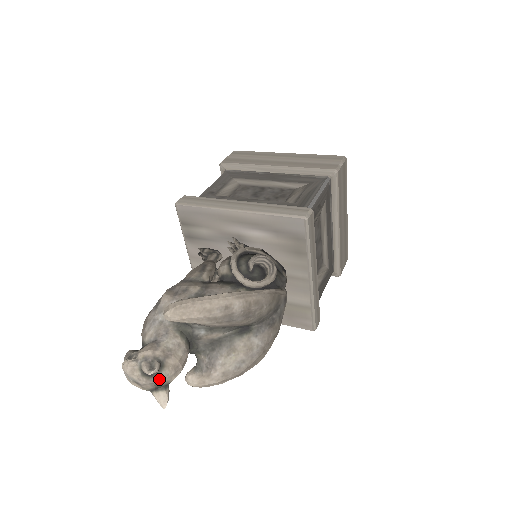
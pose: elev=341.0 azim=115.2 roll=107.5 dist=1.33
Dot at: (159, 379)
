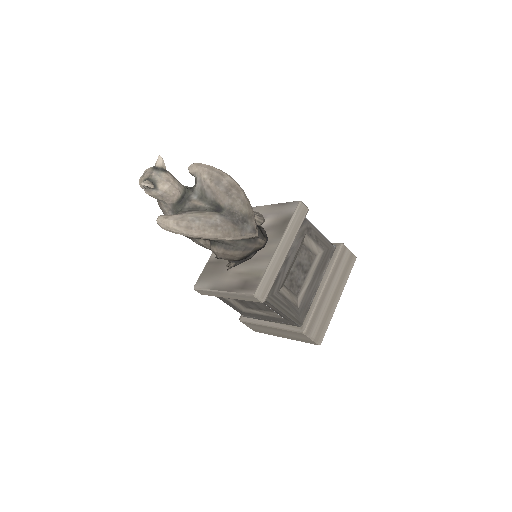
Dot at: (156, 174)
